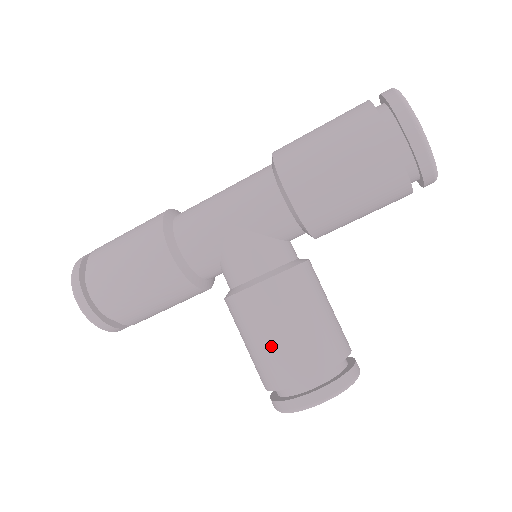
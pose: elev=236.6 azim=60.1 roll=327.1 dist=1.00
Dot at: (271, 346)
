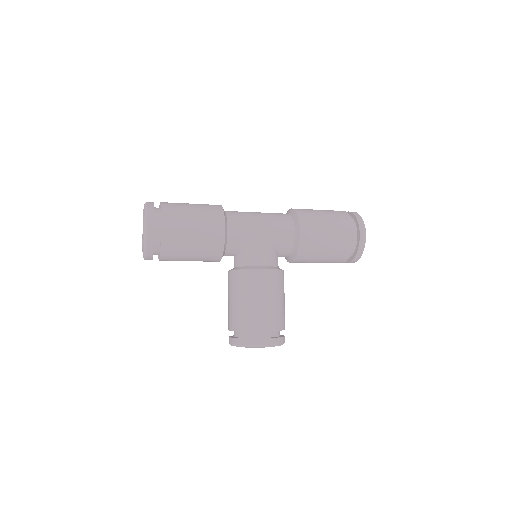
Dot at: (258, 305)
